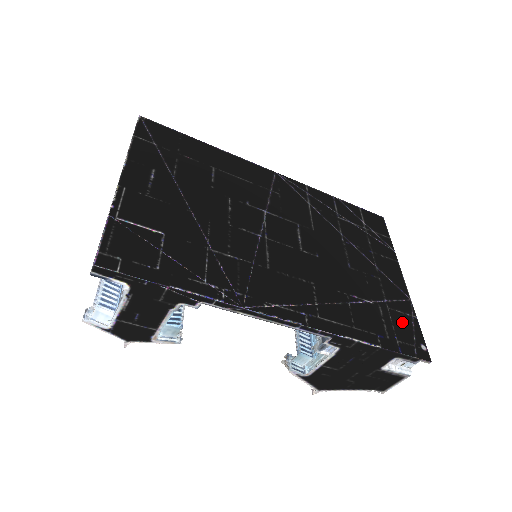
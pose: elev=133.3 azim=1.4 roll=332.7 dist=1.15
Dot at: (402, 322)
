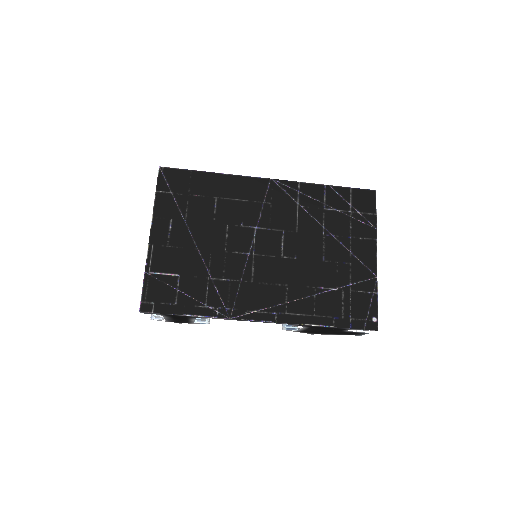
Dot at: (361, 301)
